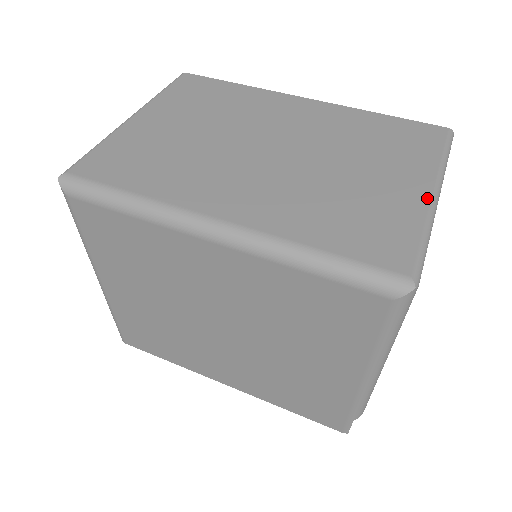
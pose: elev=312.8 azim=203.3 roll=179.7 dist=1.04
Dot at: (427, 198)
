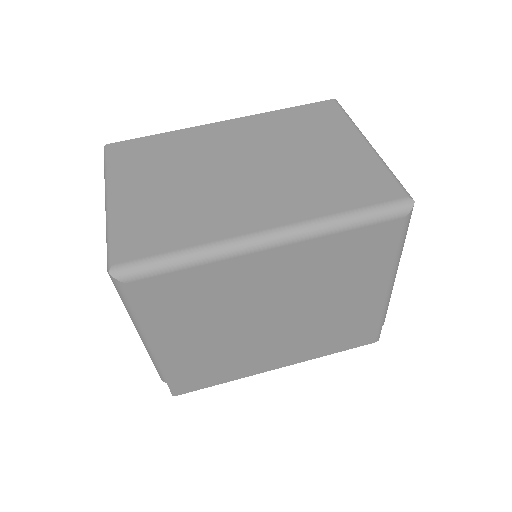
Dot at: (368, 148)
